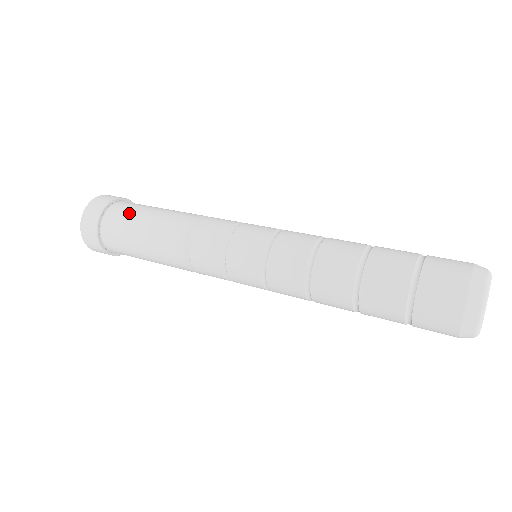
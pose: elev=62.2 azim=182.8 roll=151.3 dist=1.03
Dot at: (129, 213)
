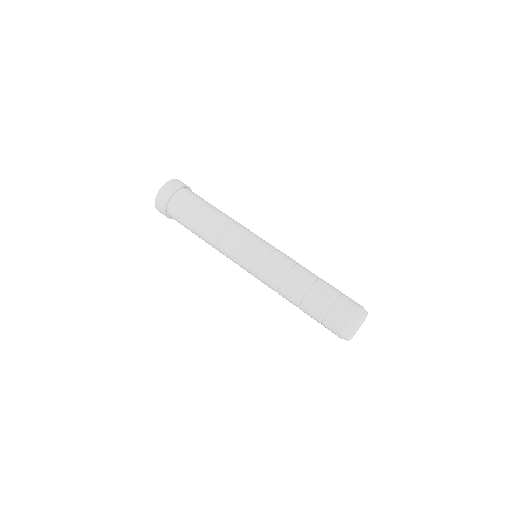
Dot at: (183, 209)
